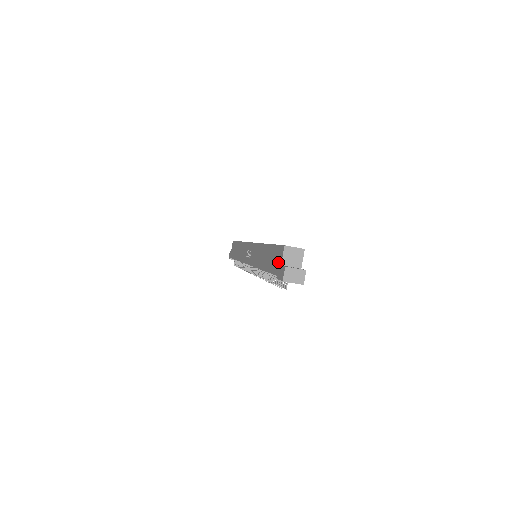
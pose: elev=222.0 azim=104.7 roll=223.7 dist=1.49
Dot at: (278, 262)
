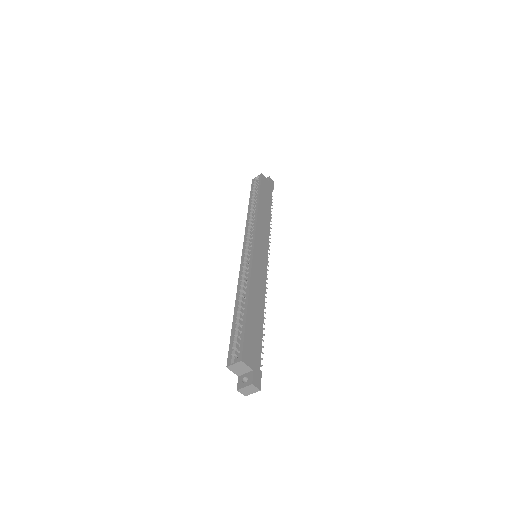
Dot at: occluded
